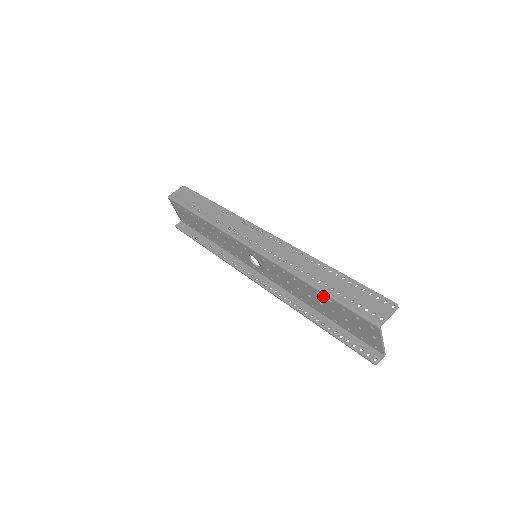
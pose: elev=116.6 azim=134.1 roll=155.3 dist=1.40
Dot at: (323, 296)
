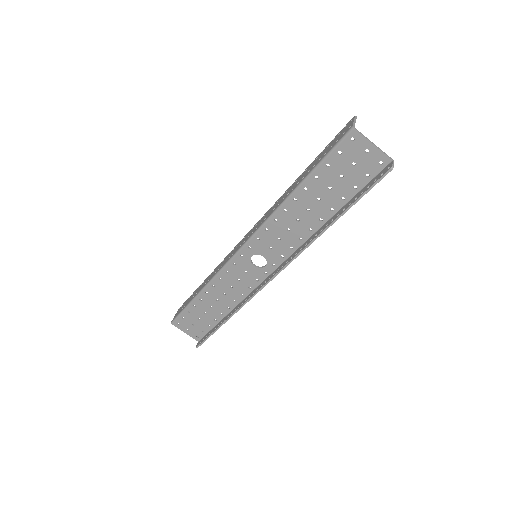
Dot at: (309, 183)
